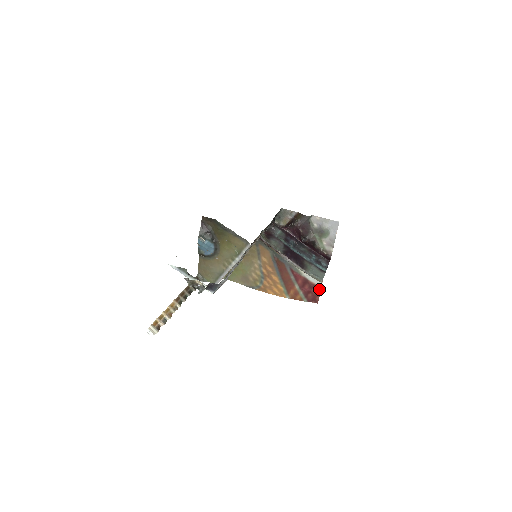
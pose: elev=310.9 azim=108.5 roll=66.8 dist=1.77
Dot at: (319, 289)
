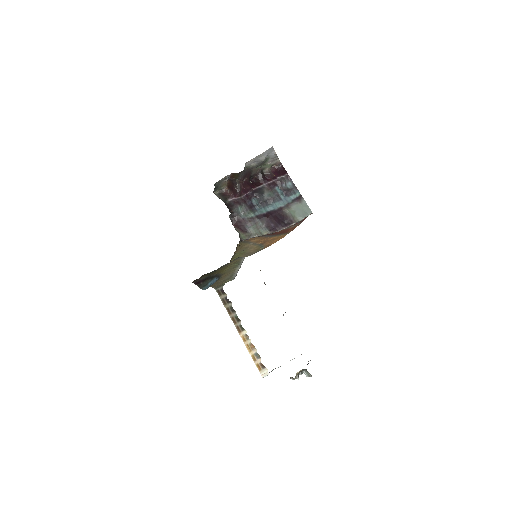
Dot at: occluded
